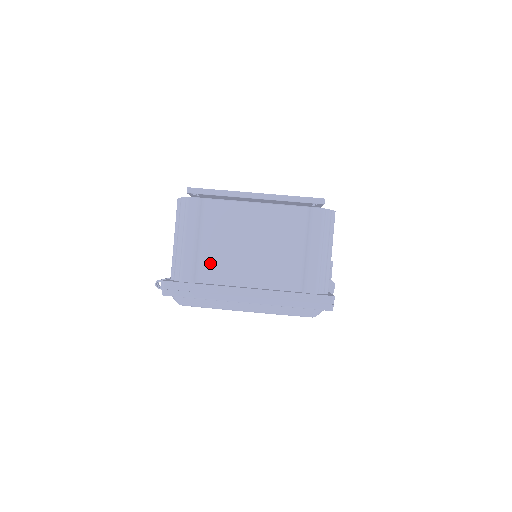
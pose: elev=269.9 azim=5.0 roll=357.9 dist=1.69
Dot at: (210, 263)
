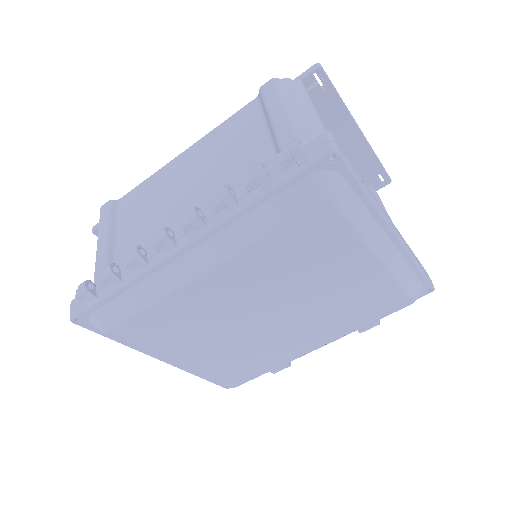
Dot at: occluded
